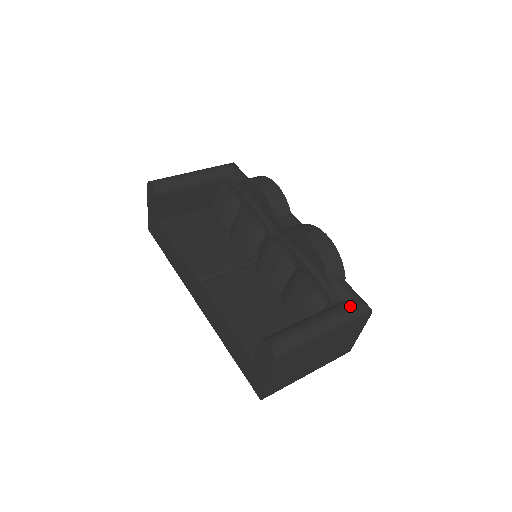
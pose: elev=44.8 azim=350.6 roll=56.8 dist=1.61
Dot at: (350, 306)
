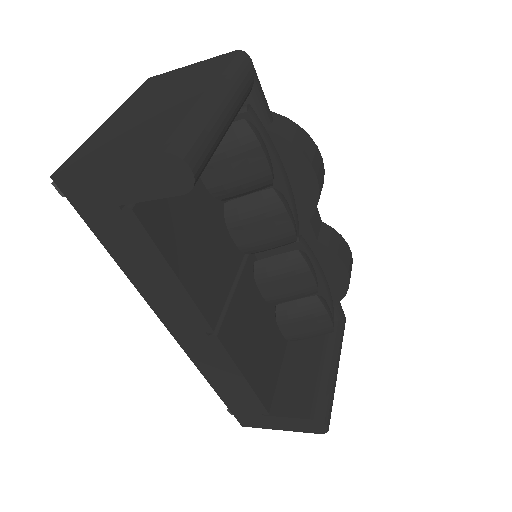
Dot at: occluded
